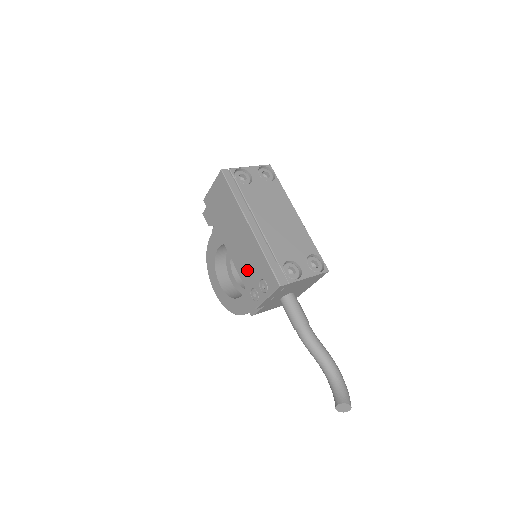
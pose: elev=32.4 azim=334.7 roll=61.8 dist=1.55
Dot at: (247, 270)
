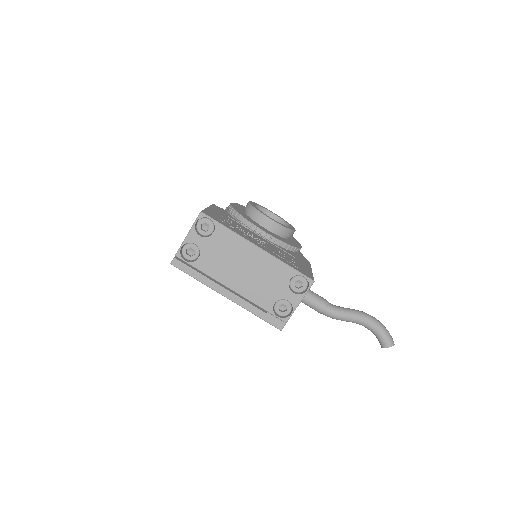
Dot at: occluded
